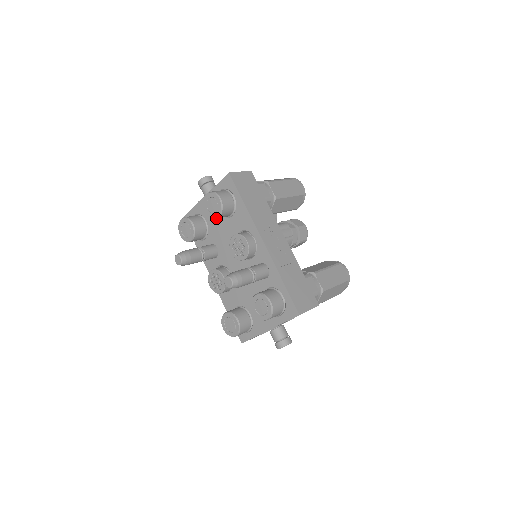
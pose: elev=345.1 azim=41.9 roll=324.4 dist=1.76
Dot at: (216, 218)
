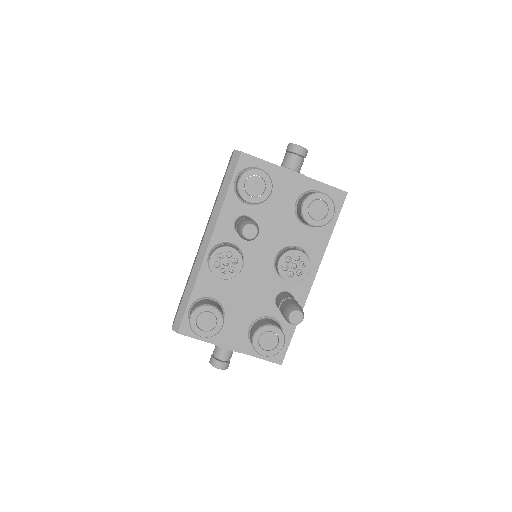
Dot at: (308, 223)
